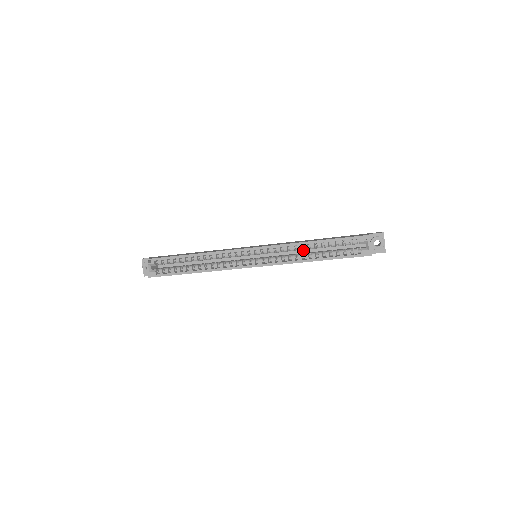
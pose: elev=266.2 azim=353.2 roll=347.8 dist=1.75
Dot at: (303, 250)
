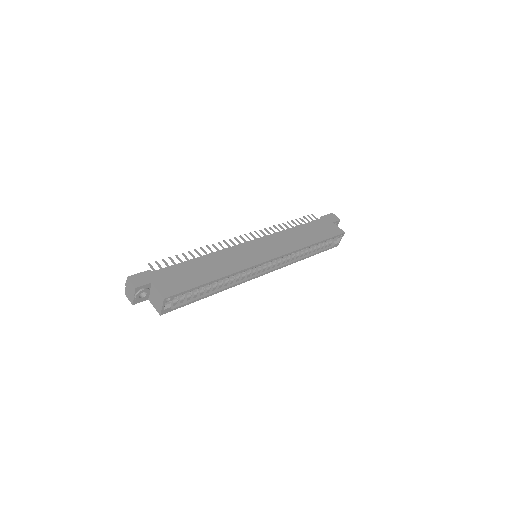
Dot at: occluded
